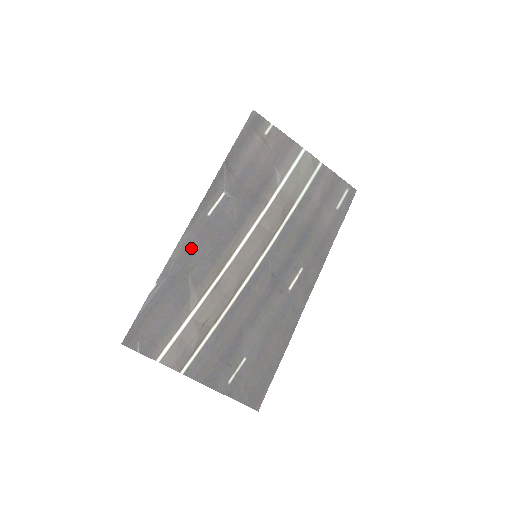
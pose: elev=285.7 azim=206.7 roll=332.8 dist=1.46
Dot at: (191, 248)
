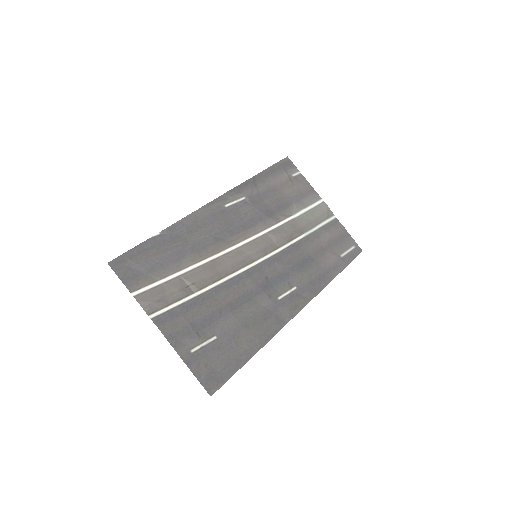
Dot at: (201, 222)
